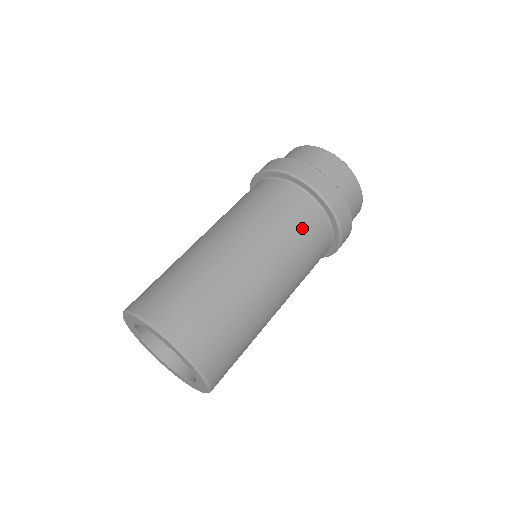
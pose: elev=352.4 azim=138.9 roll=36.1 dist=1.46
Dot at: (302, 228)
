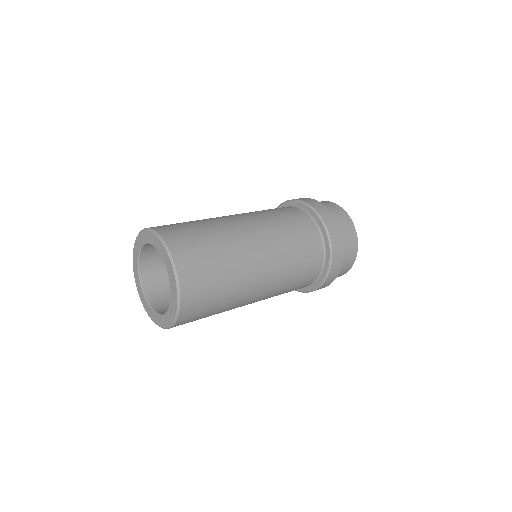
Dot at: (305, 259)
